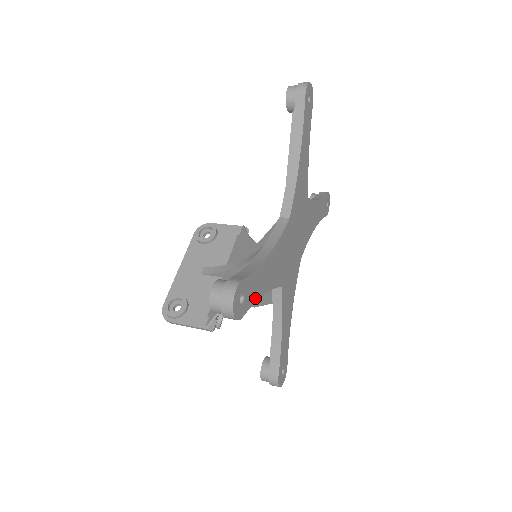
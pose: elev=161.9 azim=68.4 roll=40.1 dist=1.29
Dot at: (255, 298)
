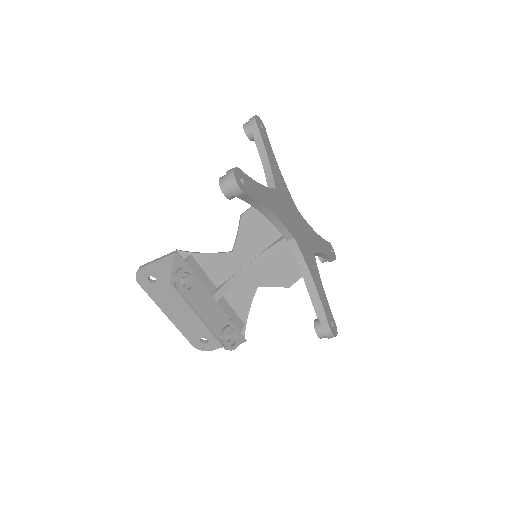
Dot at: (264, 143)
